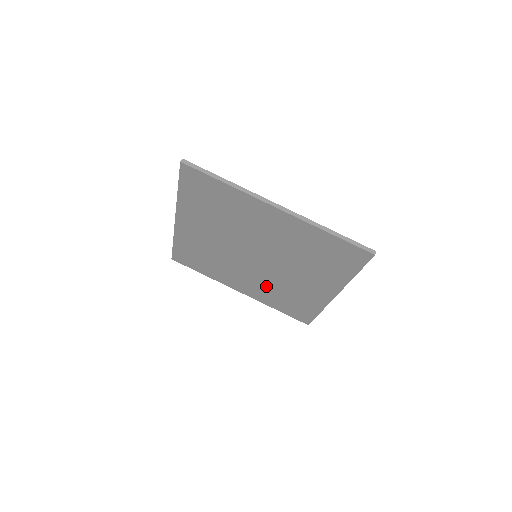
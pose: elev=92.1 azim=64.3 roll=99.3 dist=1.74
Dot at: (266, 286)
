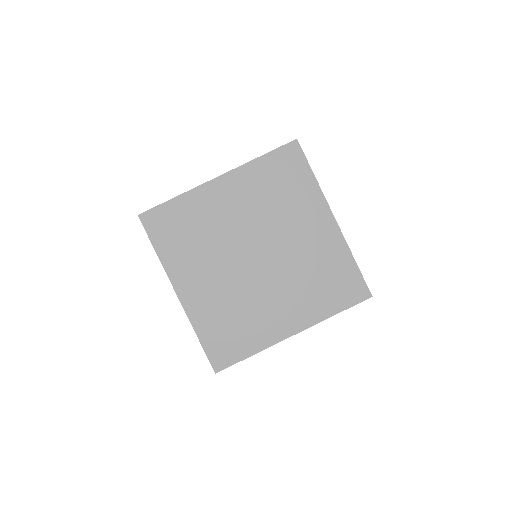
Dot at: (297, 287)
